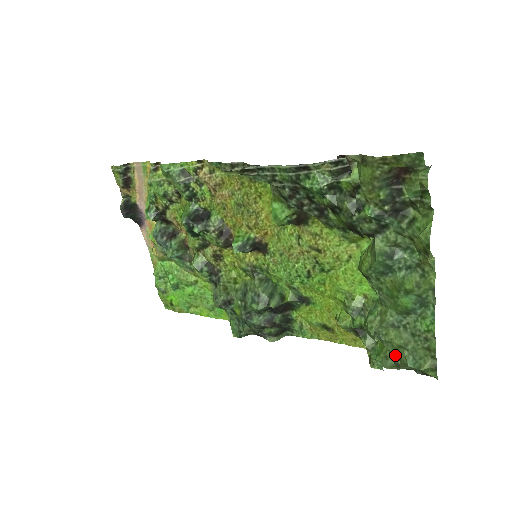
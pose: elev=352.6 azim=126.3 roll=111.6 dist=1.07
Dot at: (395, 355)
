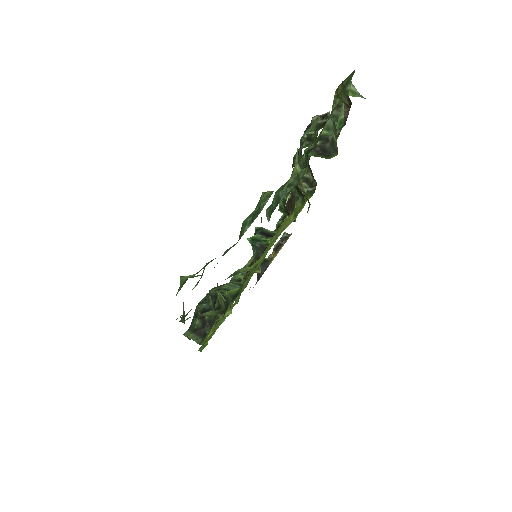
Dot at: occluded
